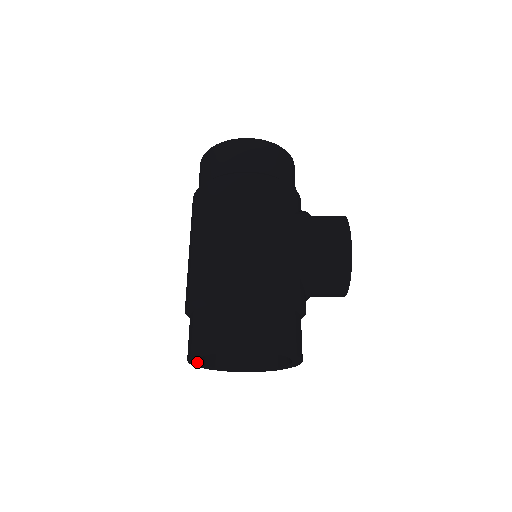
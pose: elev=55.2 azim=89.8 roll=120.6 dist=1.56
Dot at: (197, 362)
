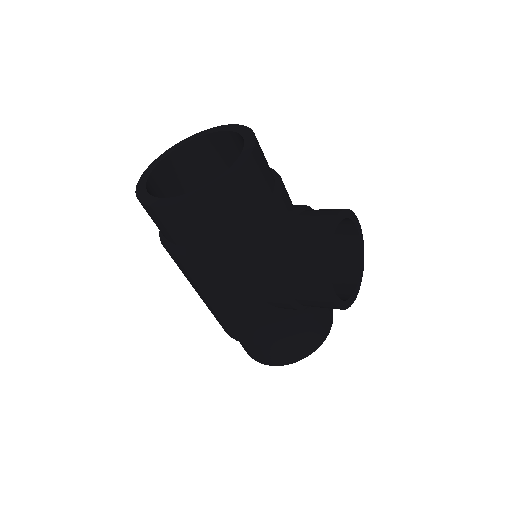
Dot at: occluded
